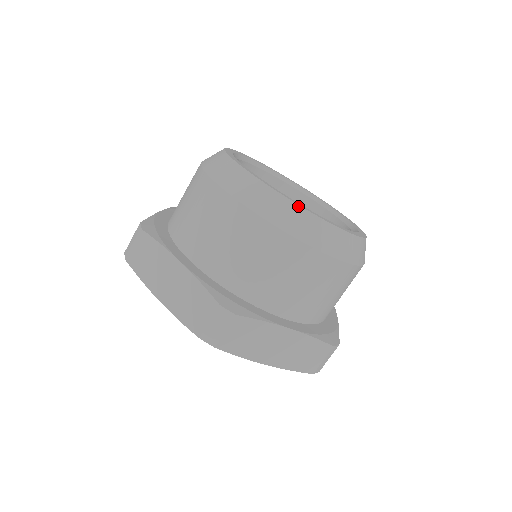
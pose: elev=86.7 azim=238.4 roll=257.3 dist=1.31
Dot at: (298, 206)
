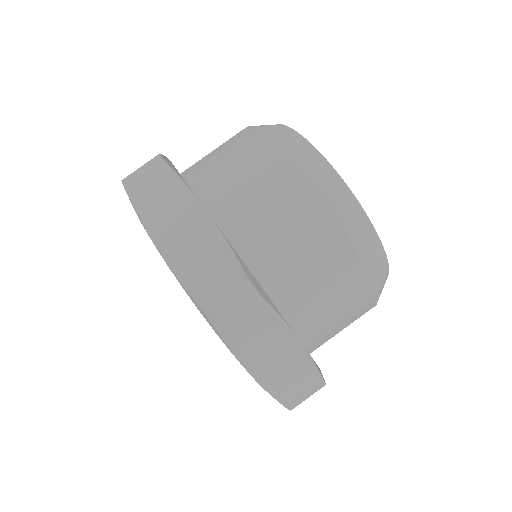
Dot at: (360, 206)
